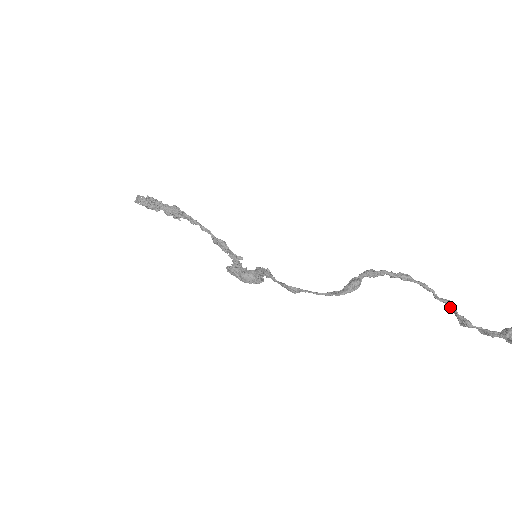
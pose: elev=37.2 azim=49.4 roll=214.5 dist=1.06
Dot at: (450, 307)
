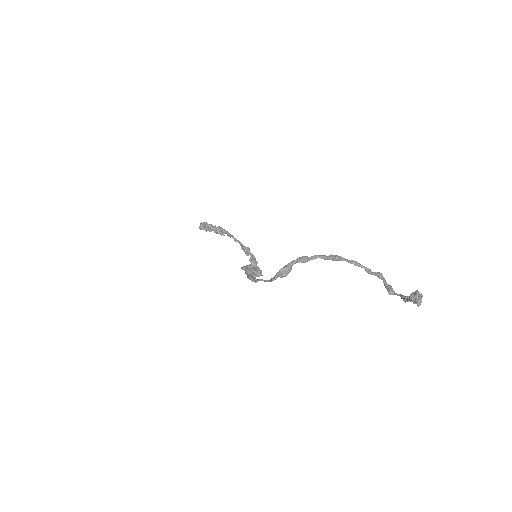
Dot at: occluded
